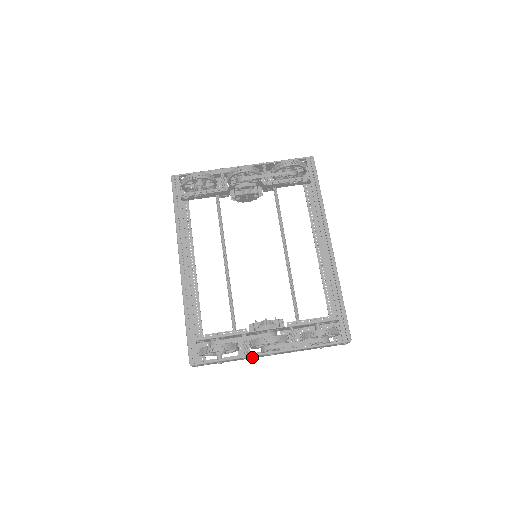
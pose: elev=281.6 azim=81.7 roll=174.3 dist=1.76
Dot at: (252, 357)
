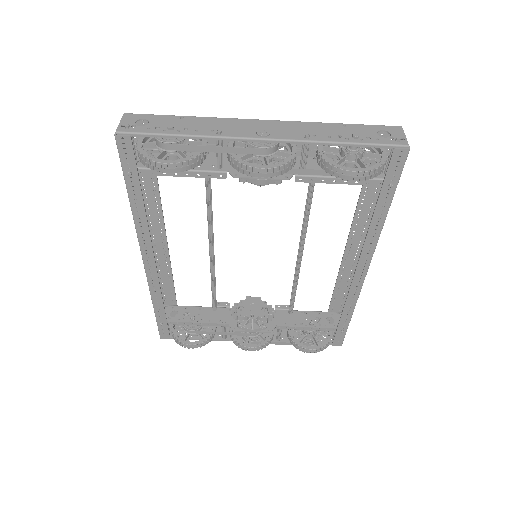
Dot at: occluded
